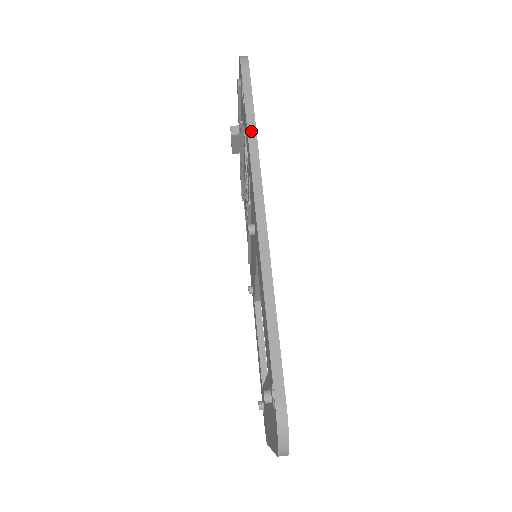
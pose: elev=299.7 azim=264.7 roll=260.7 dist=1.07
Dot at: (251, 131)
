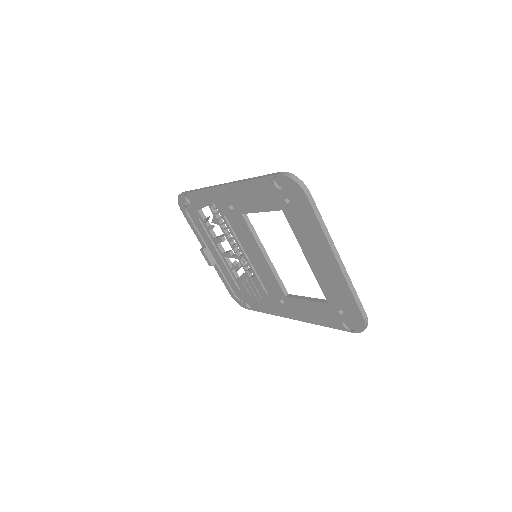
Dot at: (199, 189)
